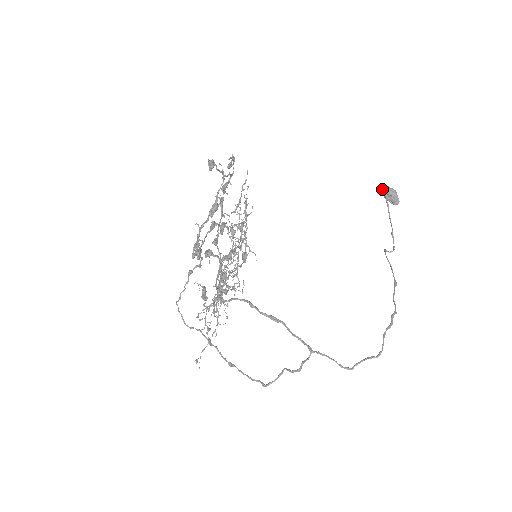
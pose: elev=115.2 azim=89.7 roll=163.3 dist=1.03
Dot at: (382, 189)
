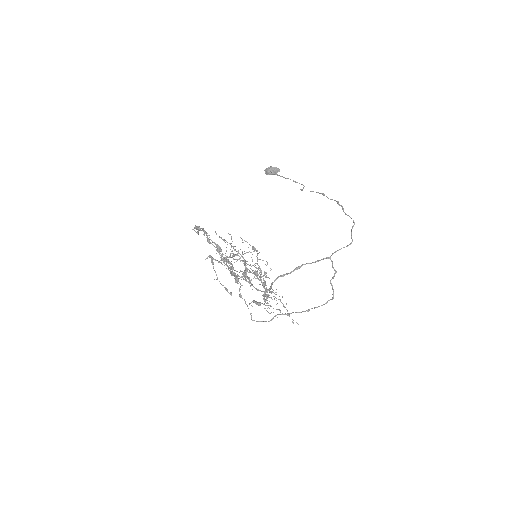
Dot at: (265, 173)
